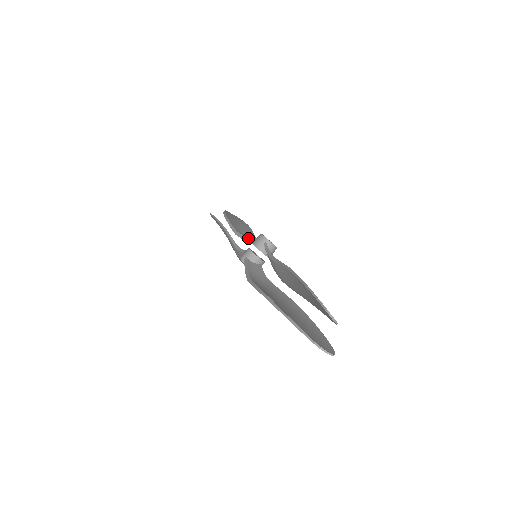
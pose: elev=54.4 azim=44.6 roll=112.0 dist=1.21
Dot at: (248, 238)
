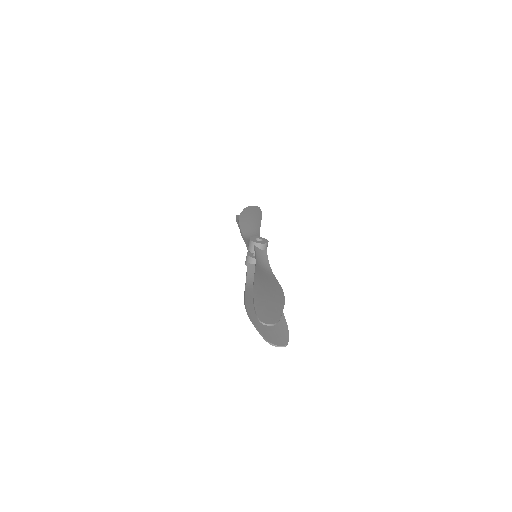
Dot at: (247, 242)
